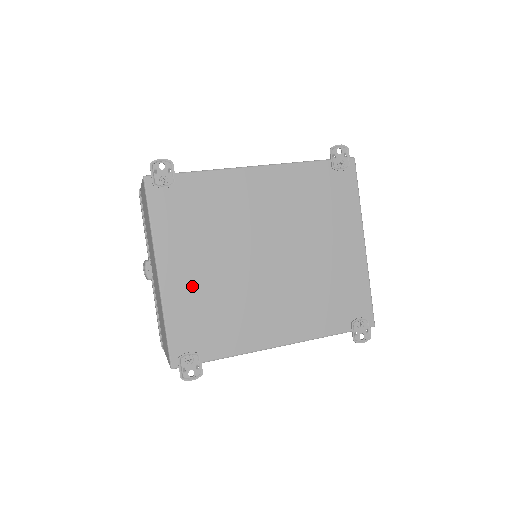
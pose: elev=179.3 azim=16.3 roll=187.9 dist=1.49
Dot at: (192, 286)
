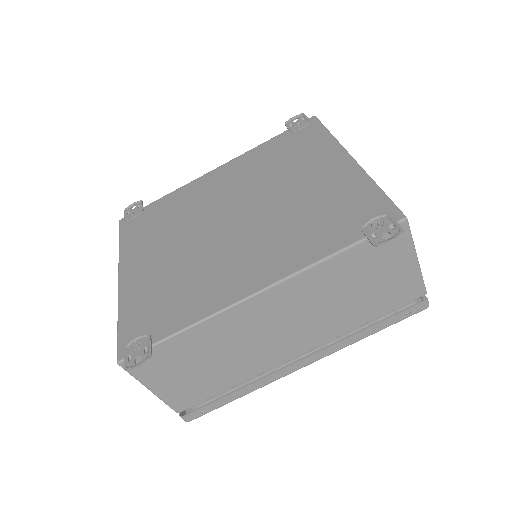
Dot at: (149, 275)
